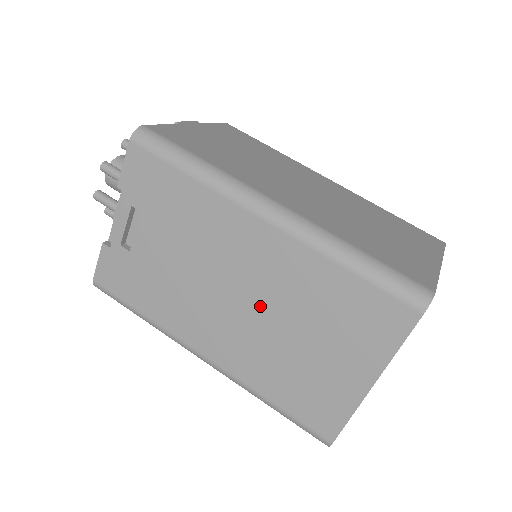
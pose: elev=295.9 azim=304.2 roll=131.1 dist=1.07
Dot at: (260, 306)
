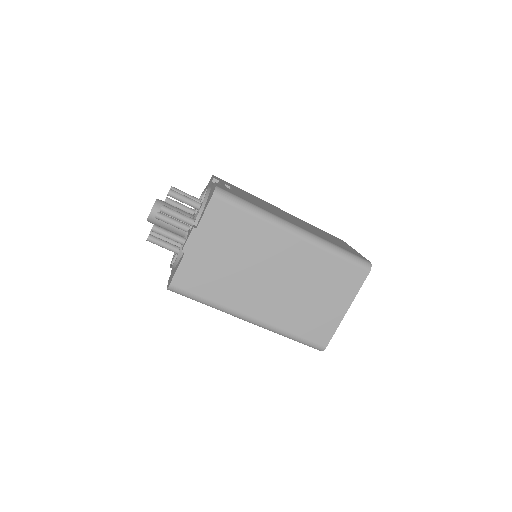
Dot at: occluded
